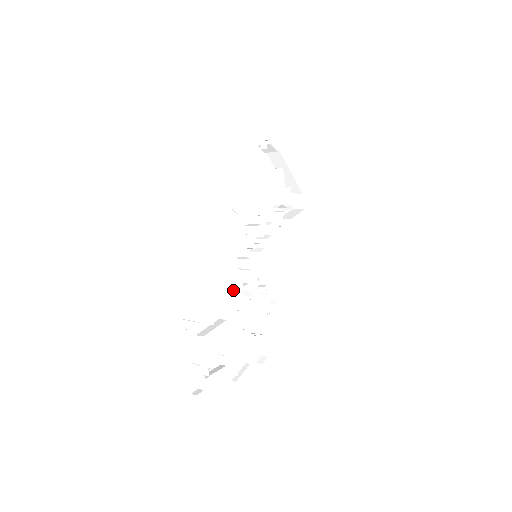
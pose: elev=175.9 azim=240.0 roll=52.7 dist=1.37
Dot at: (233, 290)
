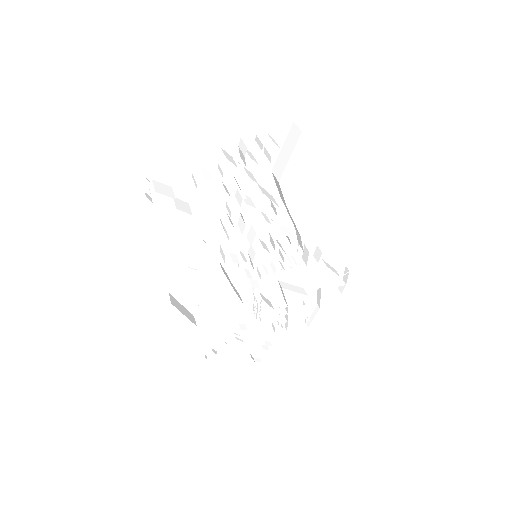
Dot at: occluded
